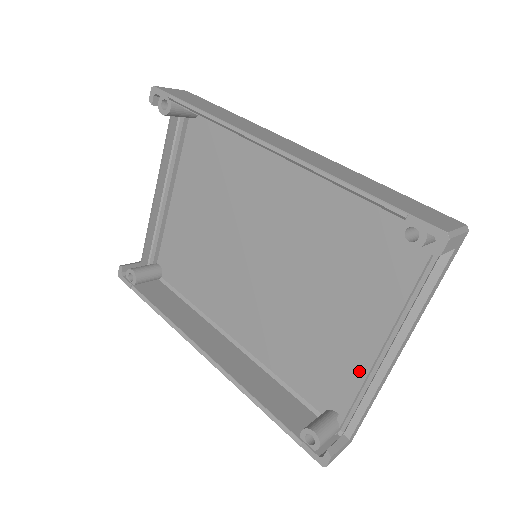
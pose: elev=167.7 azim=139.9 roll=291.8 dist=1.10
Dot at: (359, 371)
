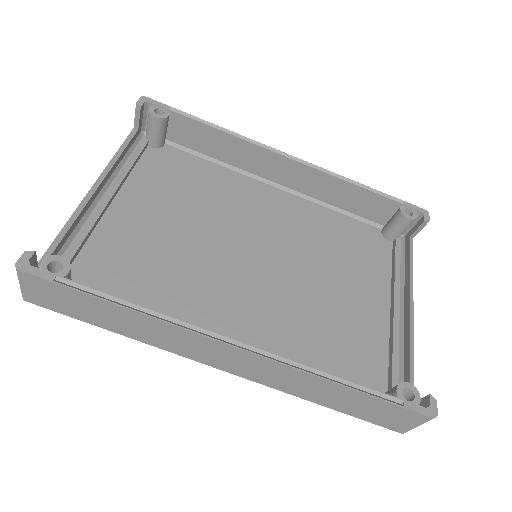
Dot at: (386, 345)
